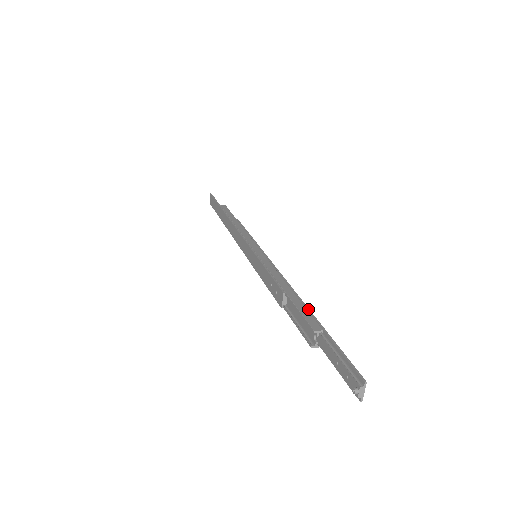
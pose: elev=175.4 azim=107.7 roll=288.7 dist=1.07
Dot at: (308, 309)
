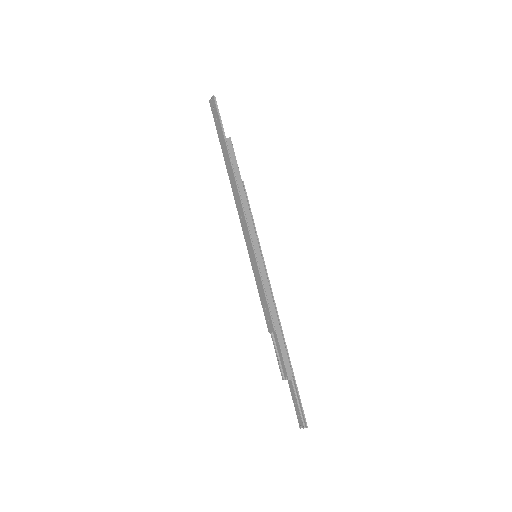
Dot at: (288, 353)
